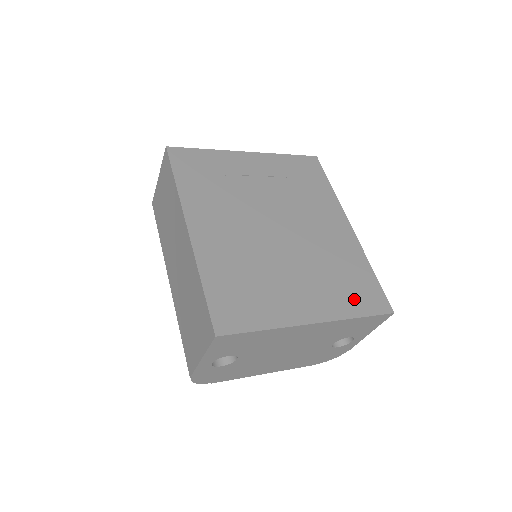
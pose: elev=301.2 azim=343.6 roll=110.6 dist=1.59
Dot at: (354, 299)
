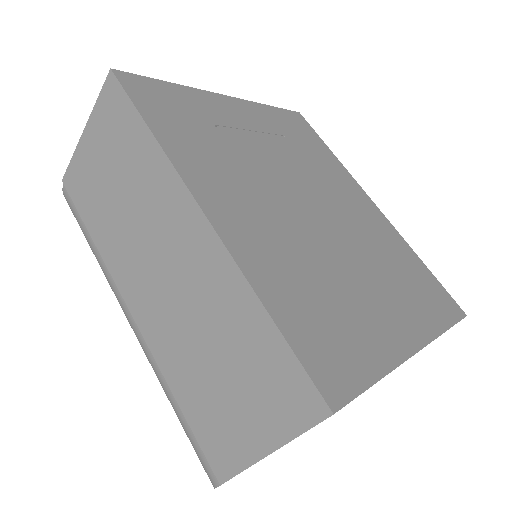
Dot at: (430, 304)
